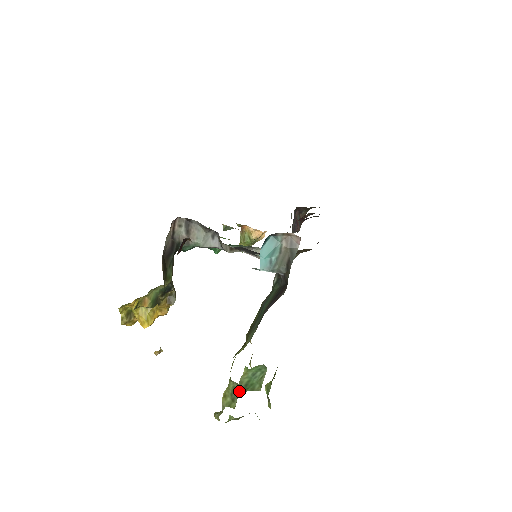
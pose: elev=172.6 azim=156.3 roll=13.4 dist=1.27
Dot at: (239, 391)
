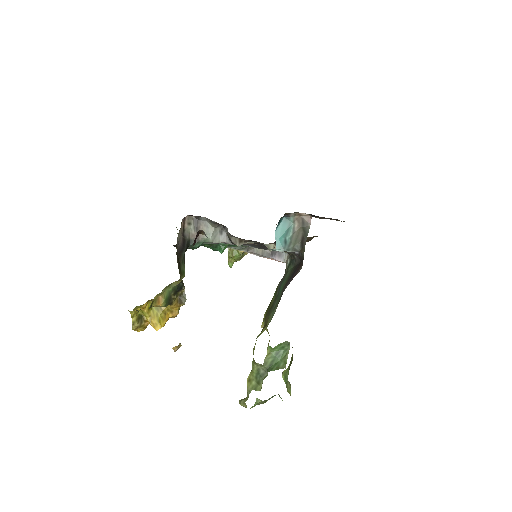
Dot at: (264, 372)
